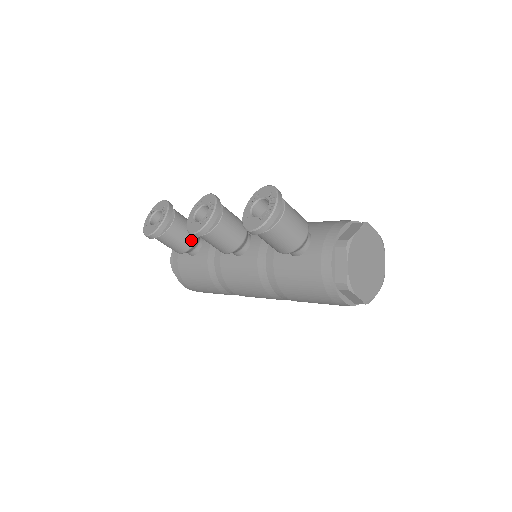
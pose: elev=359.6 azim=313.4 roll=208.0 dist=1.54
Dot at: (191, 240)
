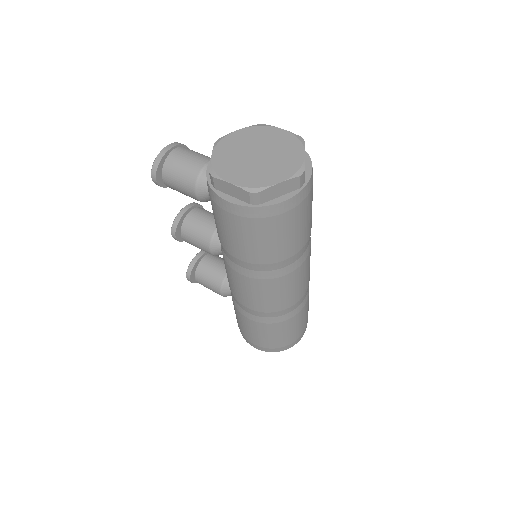
Dot at: (222, 273)
